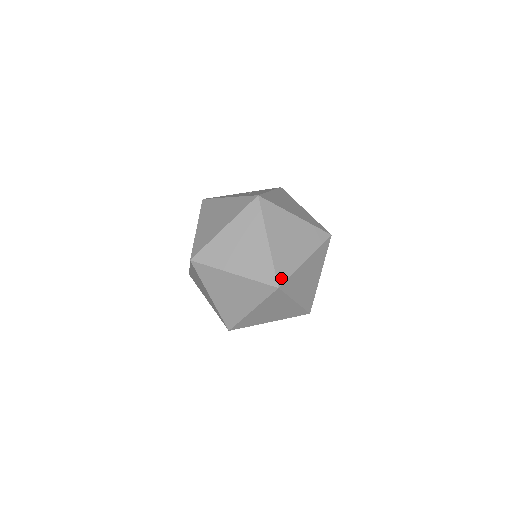
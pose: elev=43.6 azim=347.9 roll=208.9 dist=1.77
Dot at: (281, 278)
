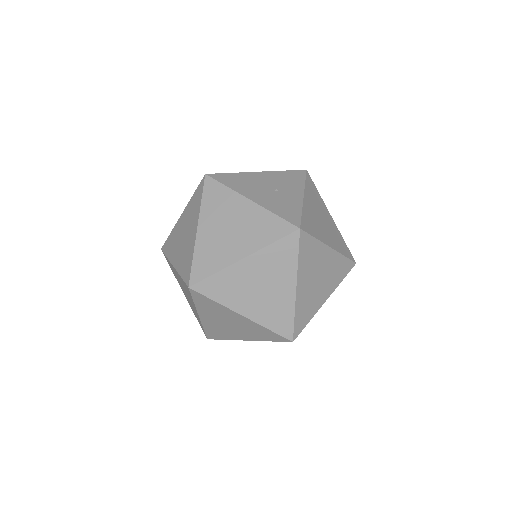
Dot at: (298, 330)
